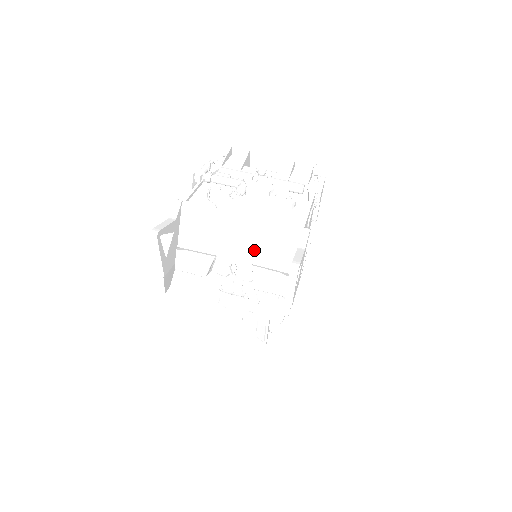
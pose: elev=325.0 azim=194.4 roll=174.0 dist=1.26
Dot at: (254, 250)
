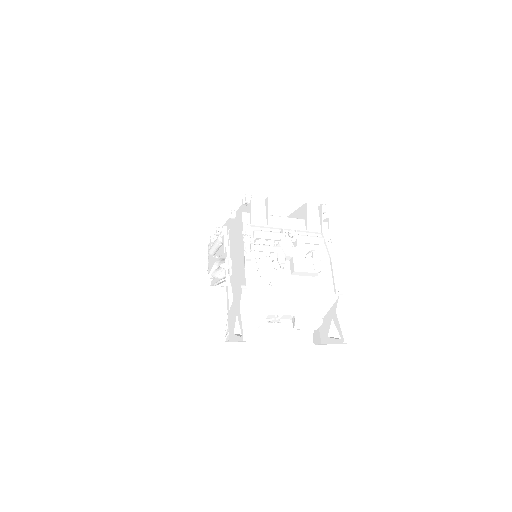
Dot at: (299, 310)
